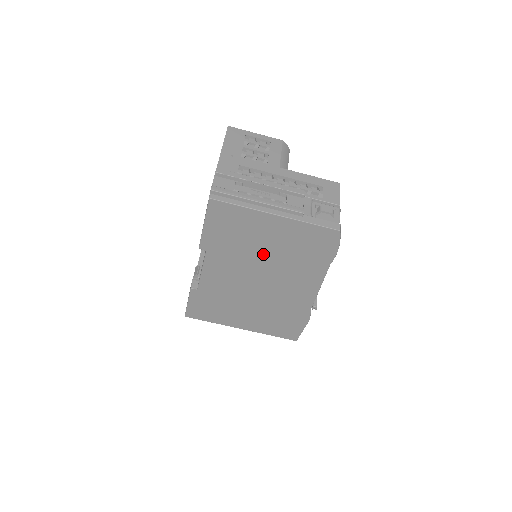
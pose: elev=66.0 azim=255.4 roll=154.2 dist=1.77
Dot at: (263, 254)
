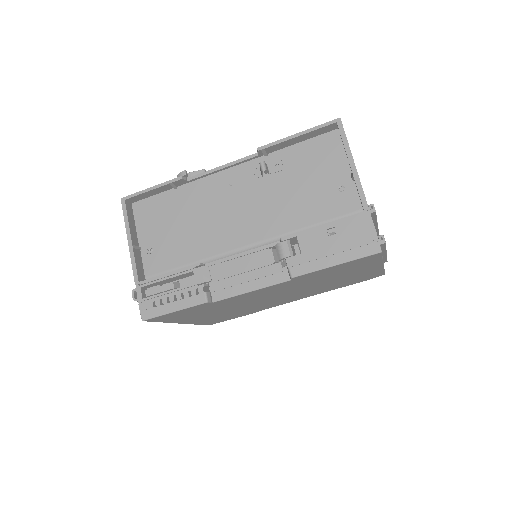
Dot at: (321, 283)
